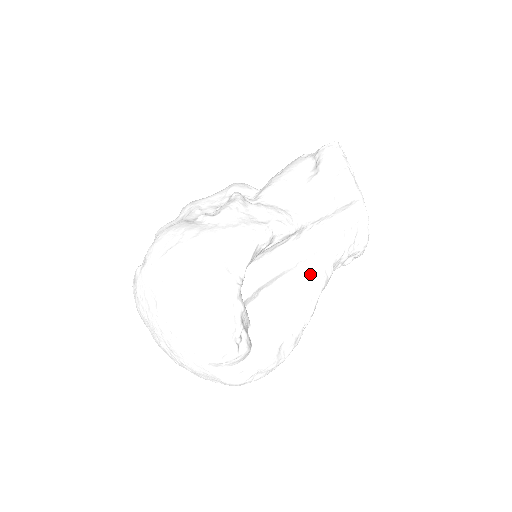
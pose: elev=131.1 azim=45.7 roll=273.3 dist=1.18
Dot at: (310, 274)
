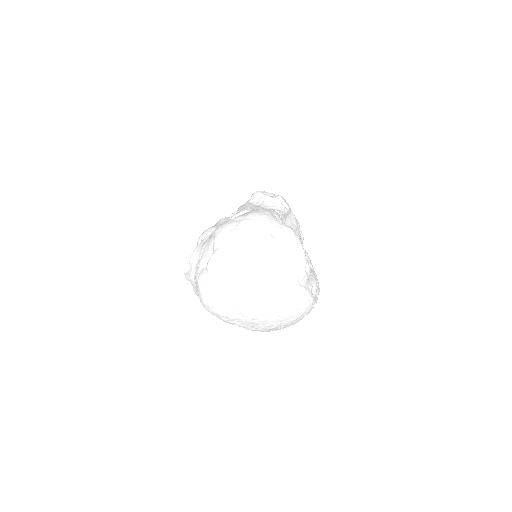
Dot at: occluded
